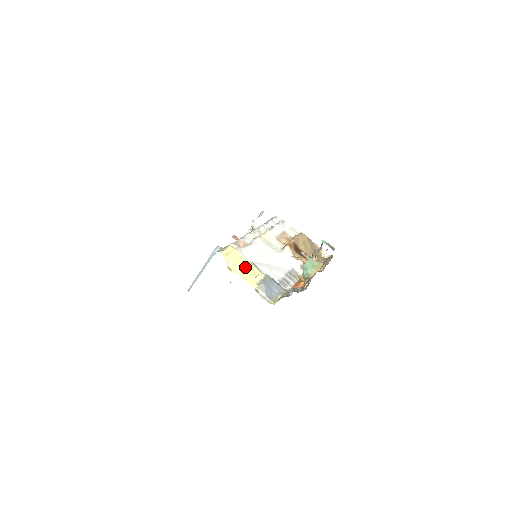
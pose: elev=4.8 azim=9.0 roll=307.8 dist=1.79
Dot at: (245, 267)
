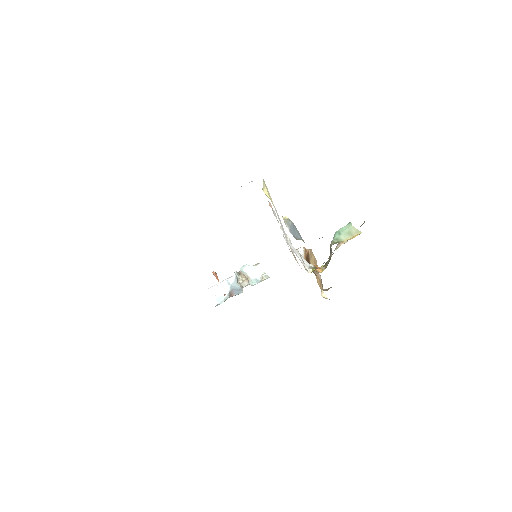
Dot at: occluded
